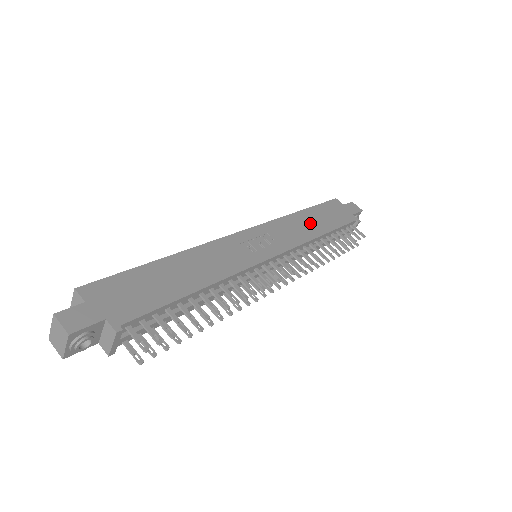
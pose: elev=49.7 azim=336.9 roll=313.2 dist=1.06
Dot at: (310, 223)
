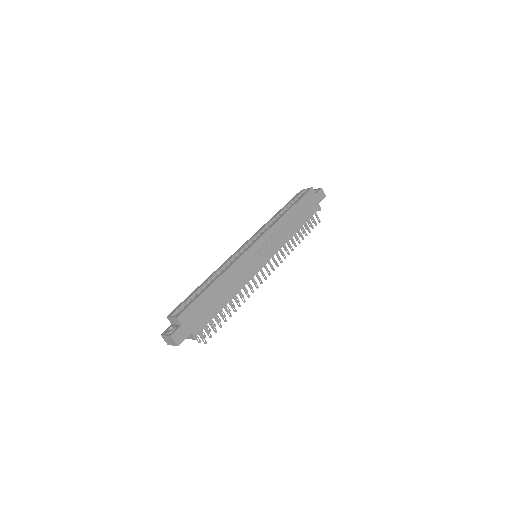
Dot at: (291, 223)
